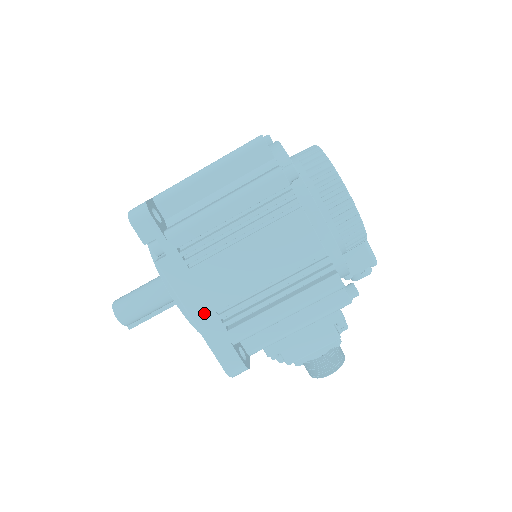
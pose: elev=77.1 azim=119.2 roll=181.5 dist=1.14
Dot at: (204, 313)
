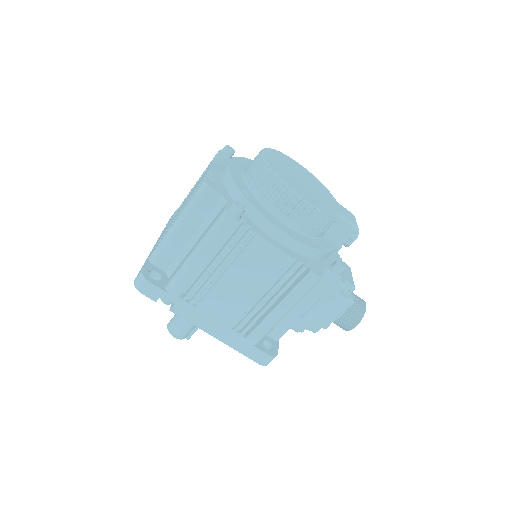
Dot at: (222, 332)
